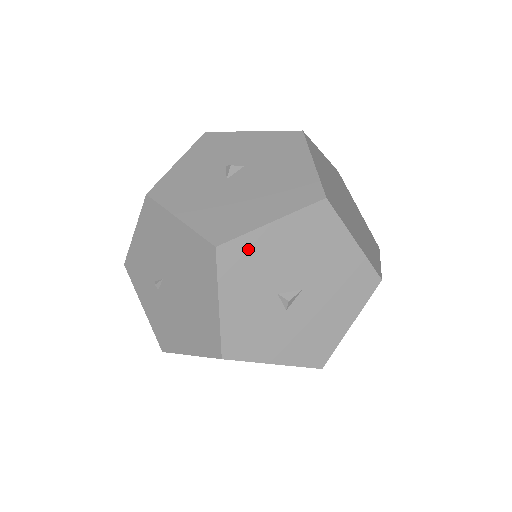
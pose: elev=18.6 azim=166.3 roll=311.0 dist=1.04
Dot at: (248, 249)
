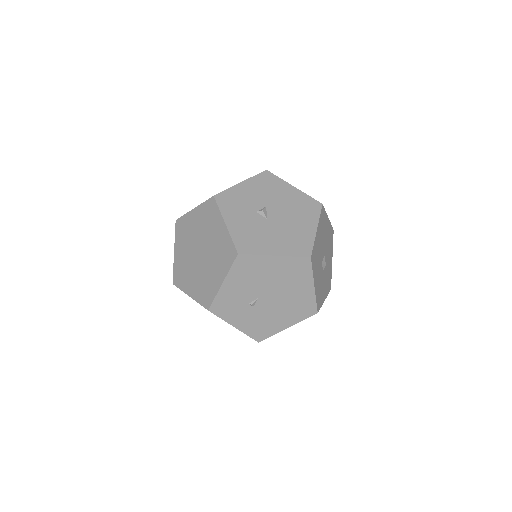
Dot at: (315, 250)
